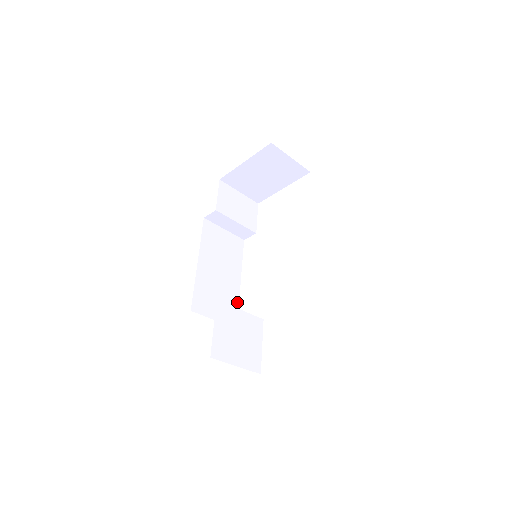
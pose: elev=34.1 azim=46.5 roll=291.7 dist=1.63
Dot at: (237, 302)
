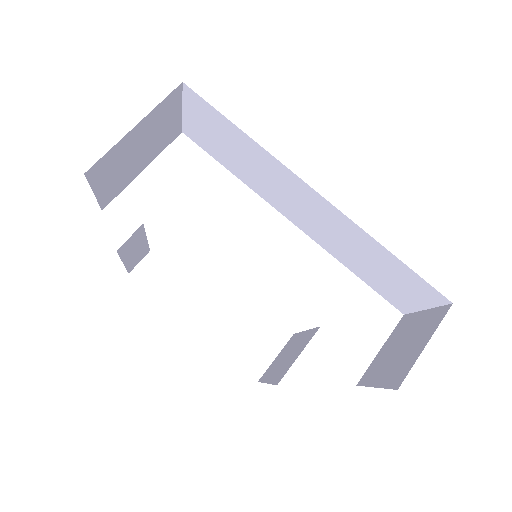
Dot at: occluded
